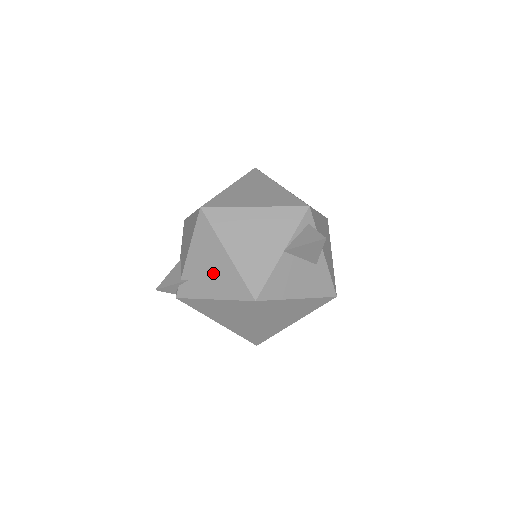
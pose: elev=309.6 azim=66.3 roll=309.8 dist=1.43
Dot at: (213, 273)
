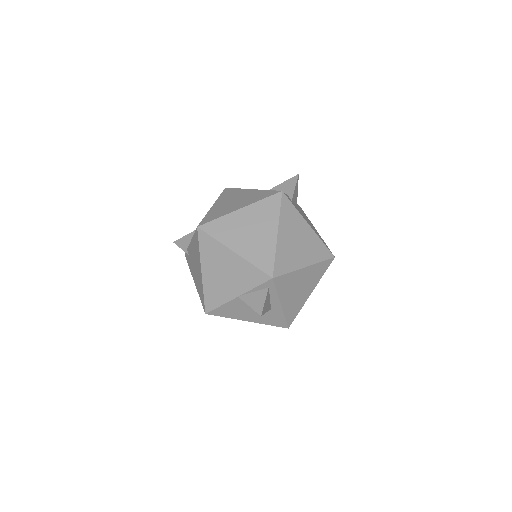
Dot at: (196, 271)
